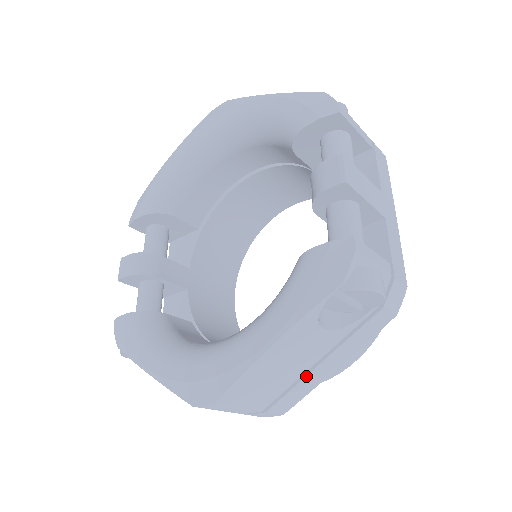
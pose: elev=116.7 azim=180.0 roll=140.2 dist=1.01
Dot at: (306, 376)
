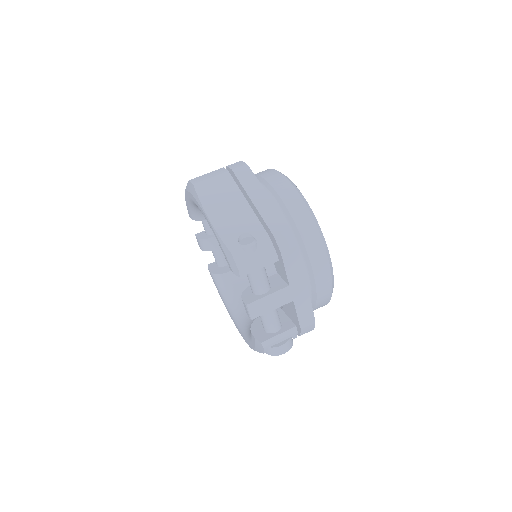
Dot at: occluded
